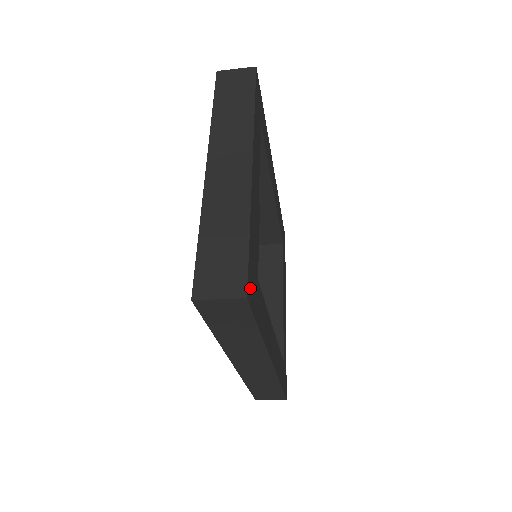
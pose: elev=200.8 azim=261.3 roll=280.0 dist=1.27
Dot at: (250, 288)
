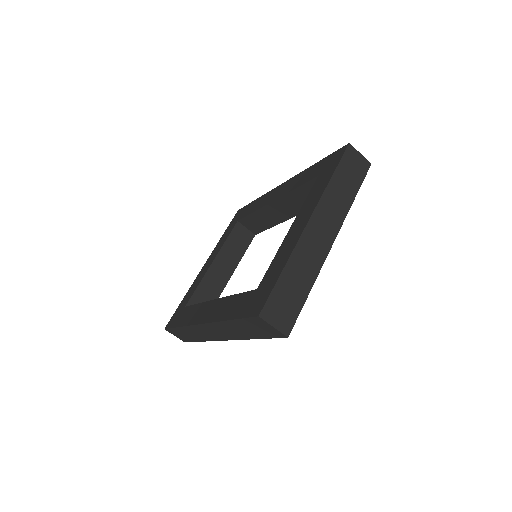
Dot at: occluded
